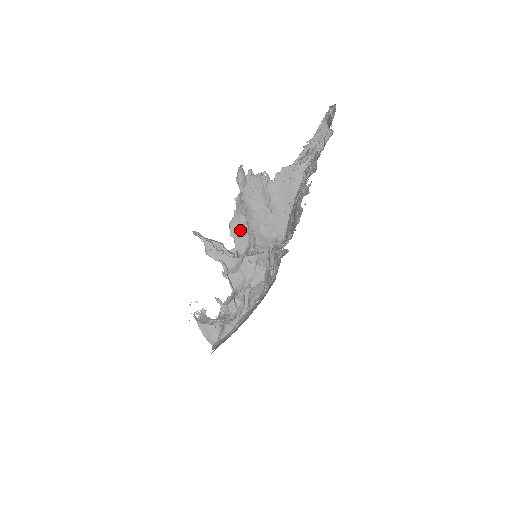
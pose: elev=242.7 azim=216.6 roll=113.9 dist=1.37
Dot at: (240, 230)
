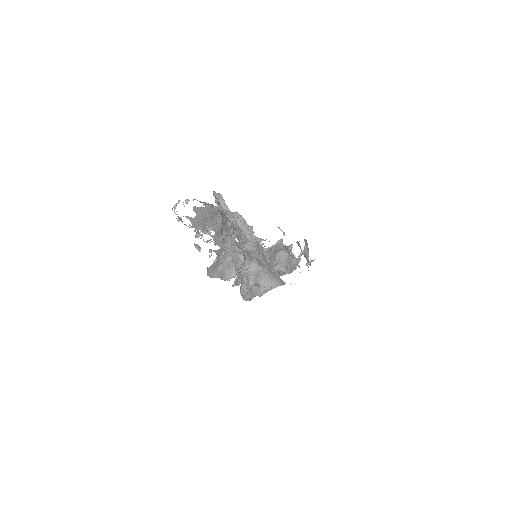
Dot at: (241, 235)
